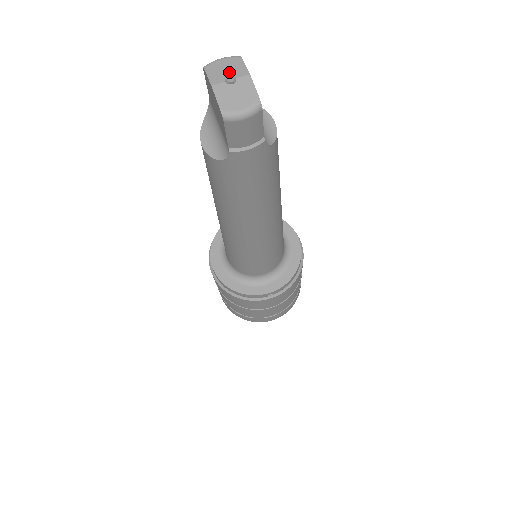
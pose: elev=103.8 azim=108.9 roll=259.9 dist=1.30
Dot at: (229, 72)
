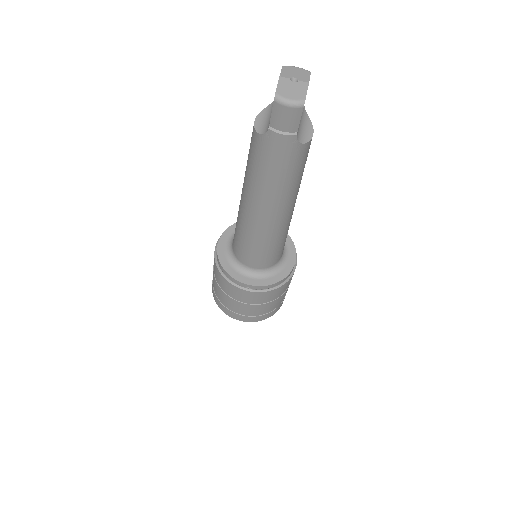
Dot at: (297, 75)
